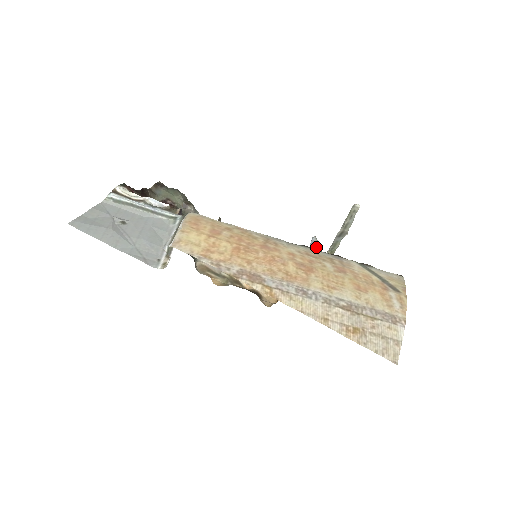
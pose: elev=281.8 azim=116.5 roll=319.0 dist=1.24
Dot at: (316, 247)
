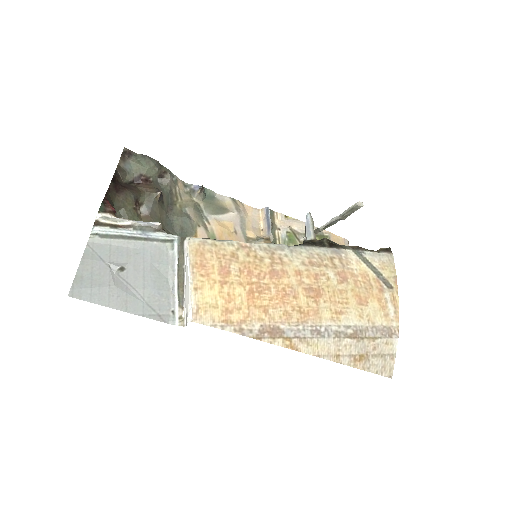
Dot at: (312, 231)
